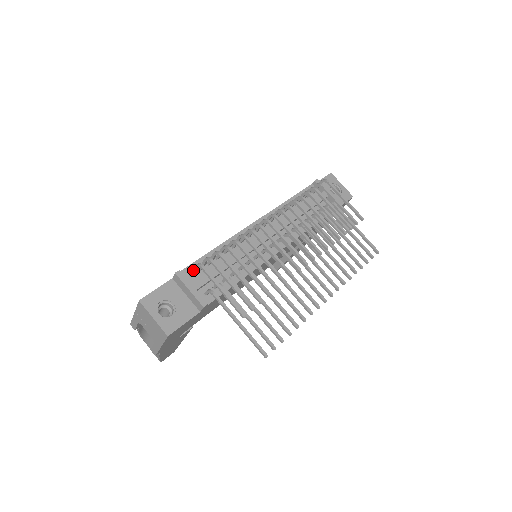
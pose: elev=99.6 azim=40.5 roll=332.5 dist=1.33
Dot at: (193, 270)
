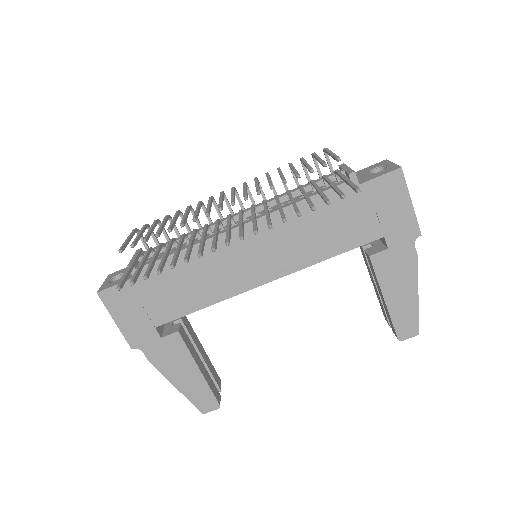
Dot at: (143, 242)
